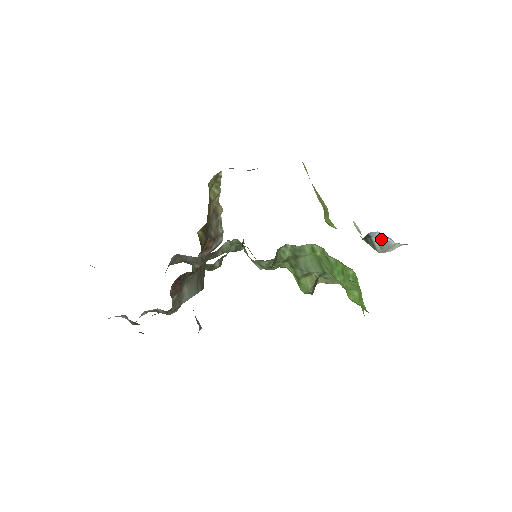
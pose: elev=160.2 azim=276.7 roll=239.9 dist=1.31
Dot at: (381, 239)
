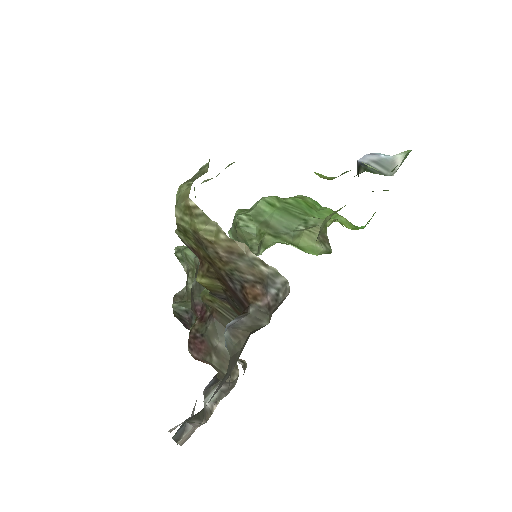
Dot at: (378, 161)
